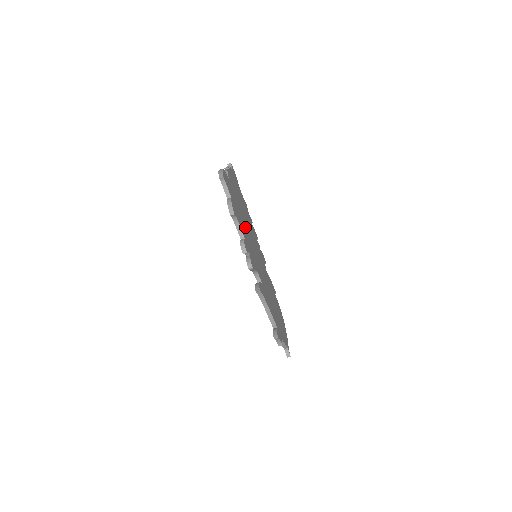
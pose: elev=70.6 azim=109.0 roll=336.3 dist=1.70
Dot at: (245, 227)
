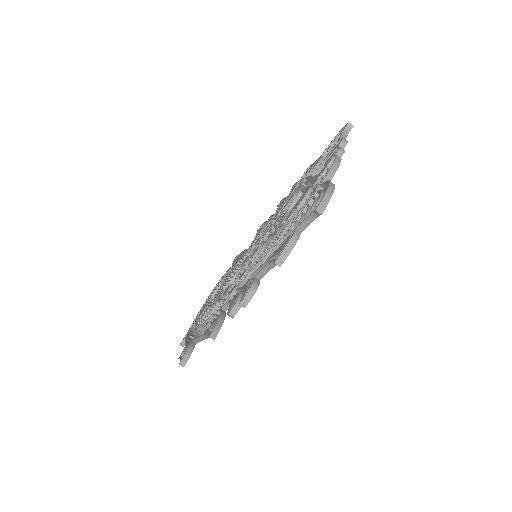
Dot at: occluded
